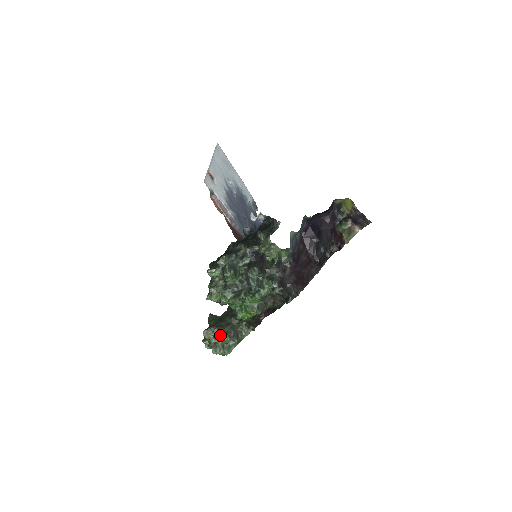
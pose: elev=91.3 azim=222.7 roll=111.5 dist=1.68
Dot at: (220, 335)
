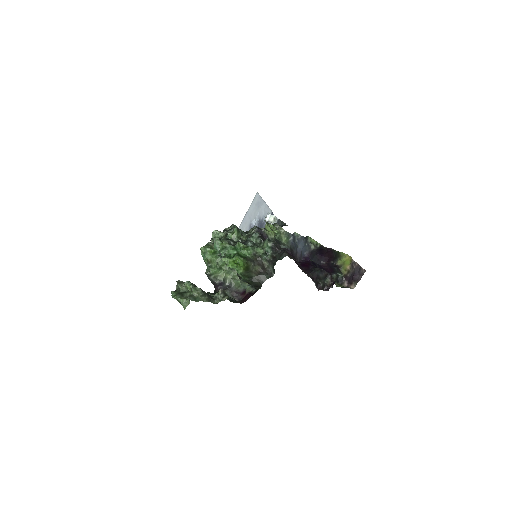
Dot at: (194, 285)
